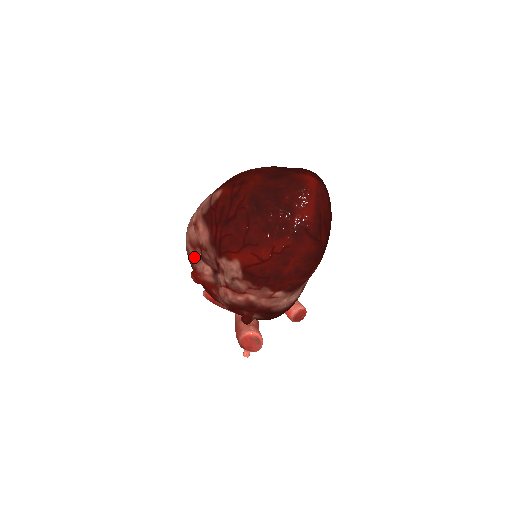
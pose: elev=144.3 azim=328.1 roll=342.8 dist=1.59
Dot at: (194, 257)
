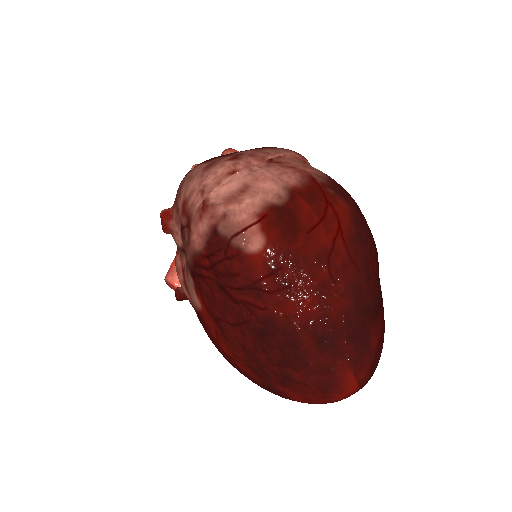
Dot at: (177, 212)
